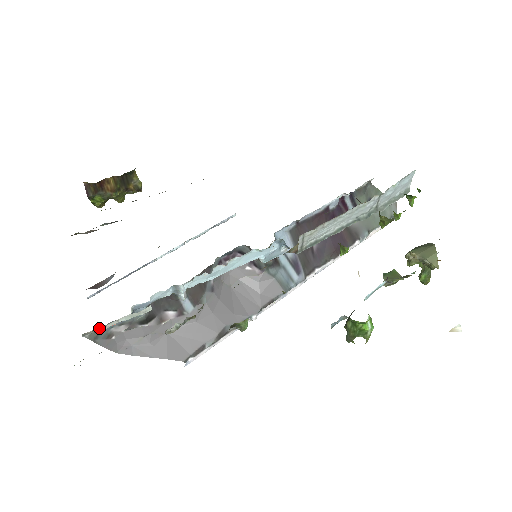
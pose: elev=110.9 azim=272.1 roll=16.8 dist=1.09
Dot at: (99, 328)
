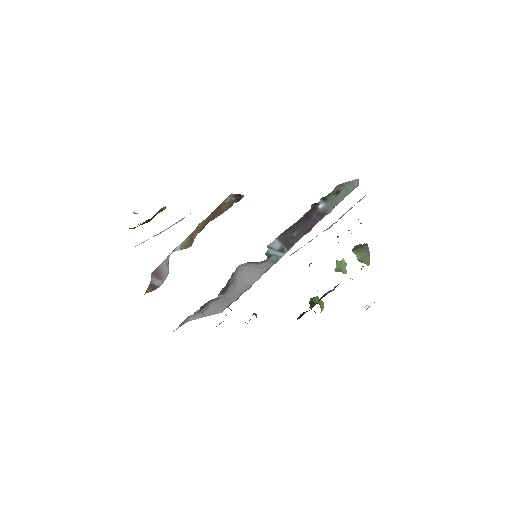
Dot at: occluded
